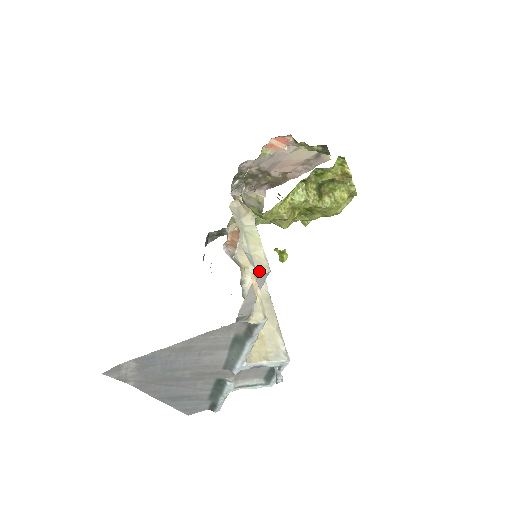
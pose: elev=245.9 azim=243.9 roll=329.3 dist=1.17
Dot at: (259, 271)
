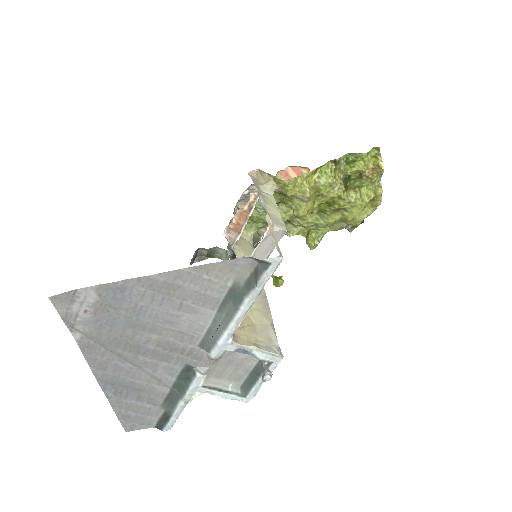
Dot at: (275, 224)
